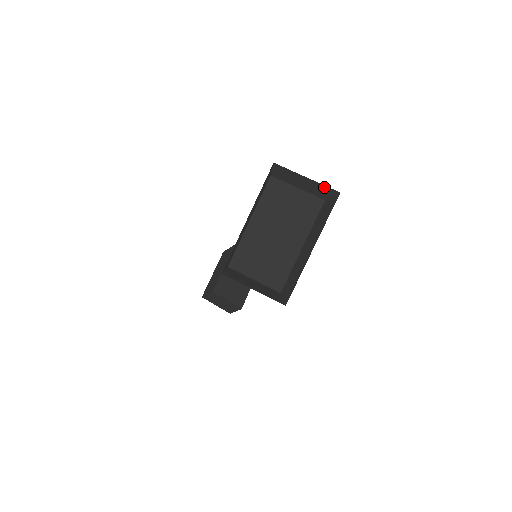
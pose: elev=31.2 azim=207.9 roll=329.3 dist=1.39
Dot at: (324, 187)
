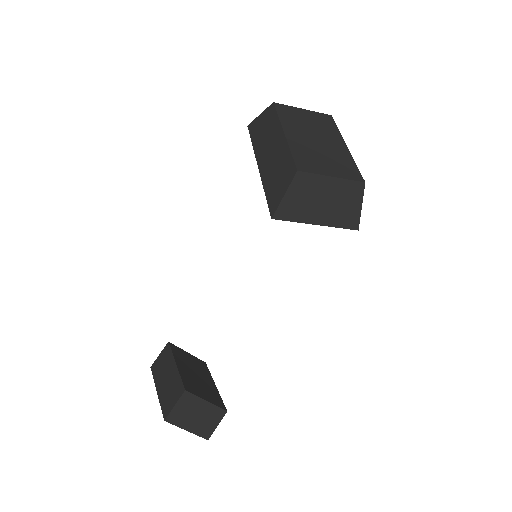
Dot at: occluded
